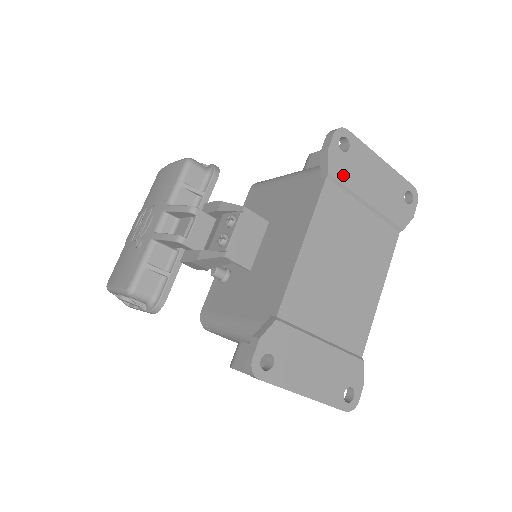
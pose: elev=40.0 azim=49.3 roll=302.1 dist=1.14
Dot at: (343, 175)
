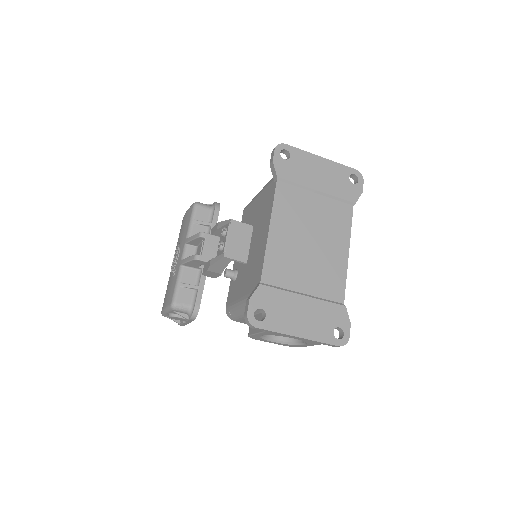
Dot at: (290, 175)
